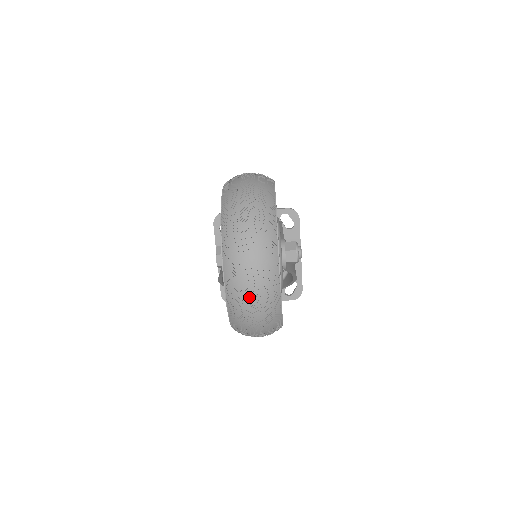
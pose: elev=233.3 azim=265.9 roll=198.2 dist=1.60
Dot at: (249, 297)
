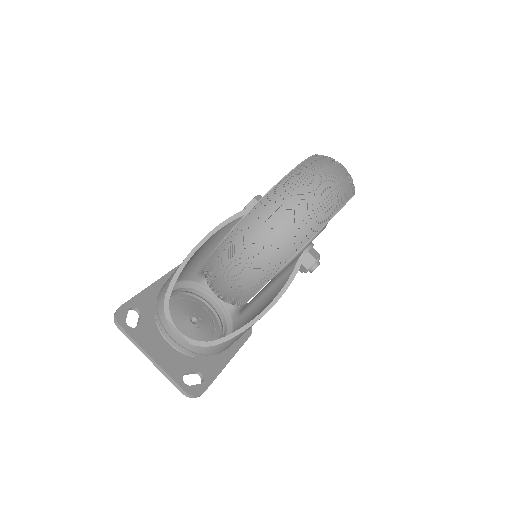
Dot at: (331, 170)
